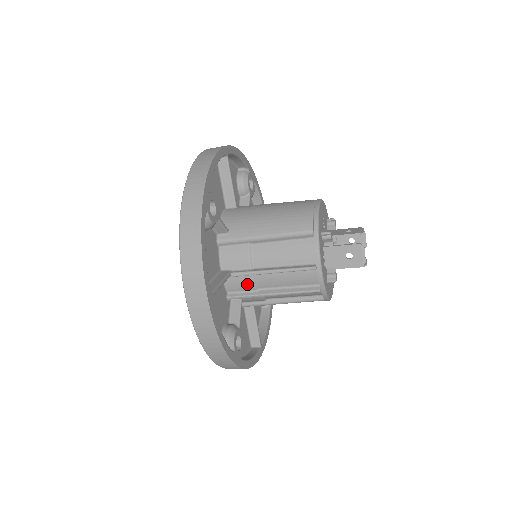
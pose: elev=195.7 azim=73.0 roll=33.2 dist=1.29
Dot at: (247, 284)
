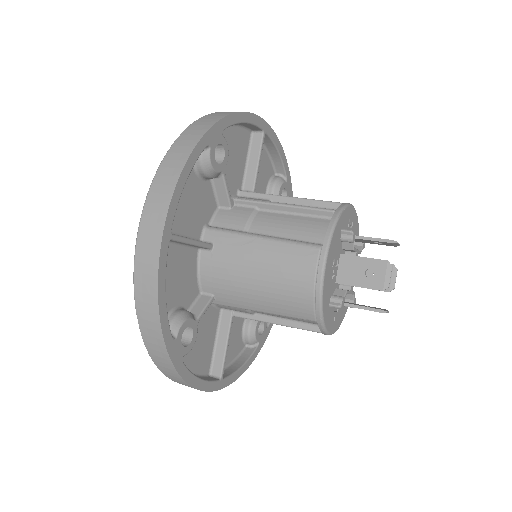
Dot at: occluded
